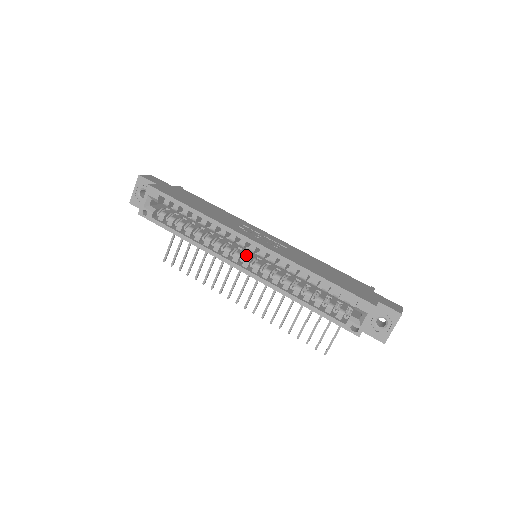
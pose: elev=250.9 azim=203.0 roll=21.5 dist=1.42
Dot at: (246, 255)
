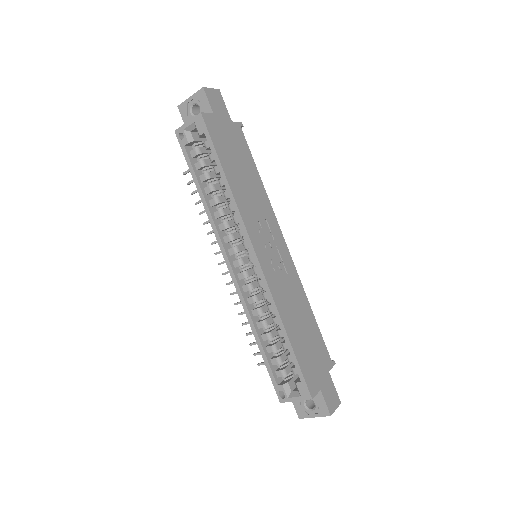
Dot at: (244, 254)
